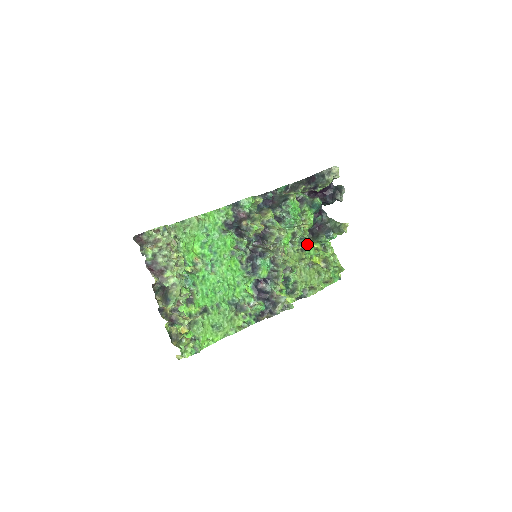
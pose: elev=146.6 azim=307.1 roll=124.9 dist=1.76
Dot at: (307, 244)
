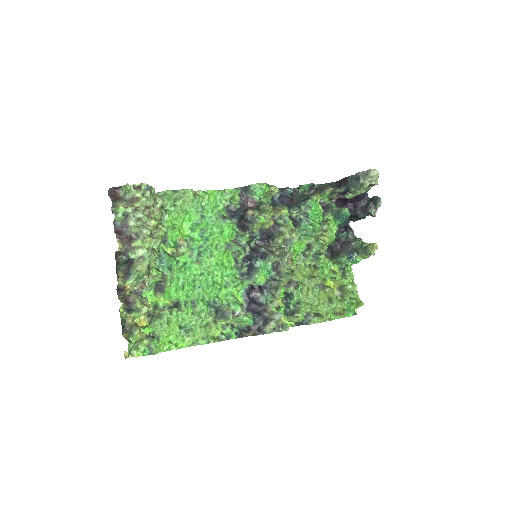
Dot at: (323, 261)
